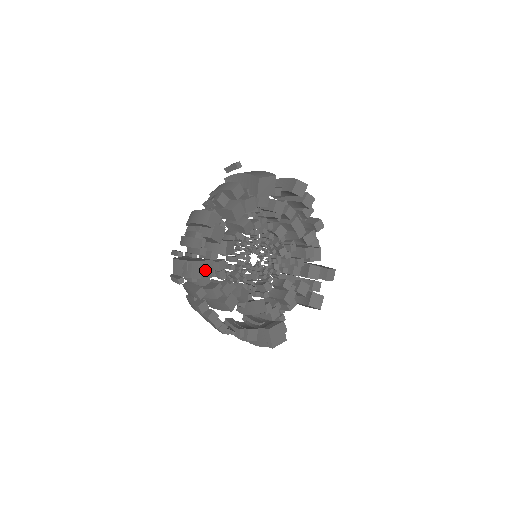
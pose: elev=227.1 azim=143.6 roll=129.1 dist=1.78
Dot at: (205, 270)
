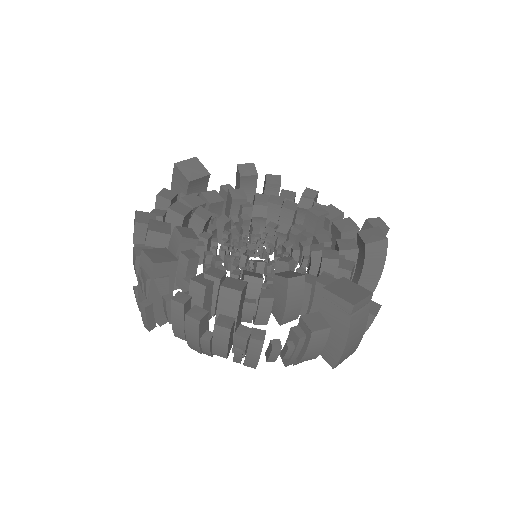
Dot at: (157, 256)
